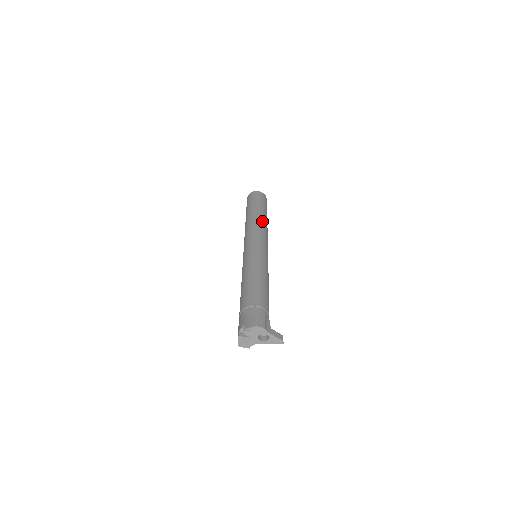
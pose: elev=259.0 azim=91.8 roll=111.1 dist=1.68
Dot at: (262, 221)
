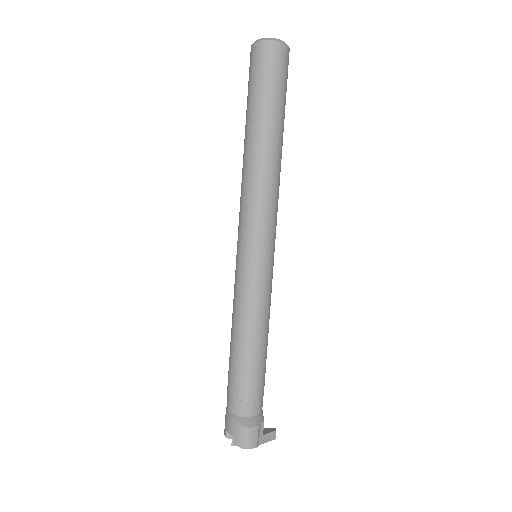
Dot at: (273, 168)
